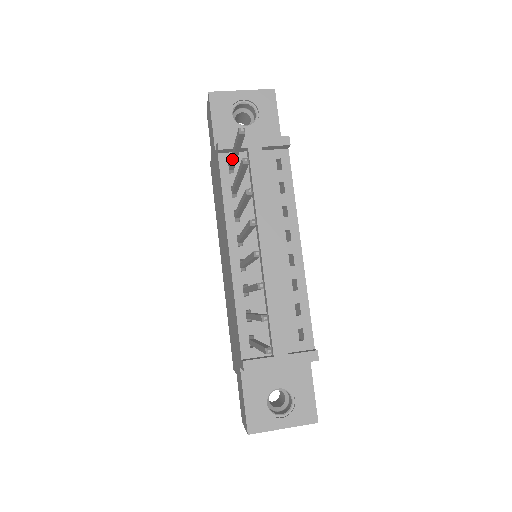
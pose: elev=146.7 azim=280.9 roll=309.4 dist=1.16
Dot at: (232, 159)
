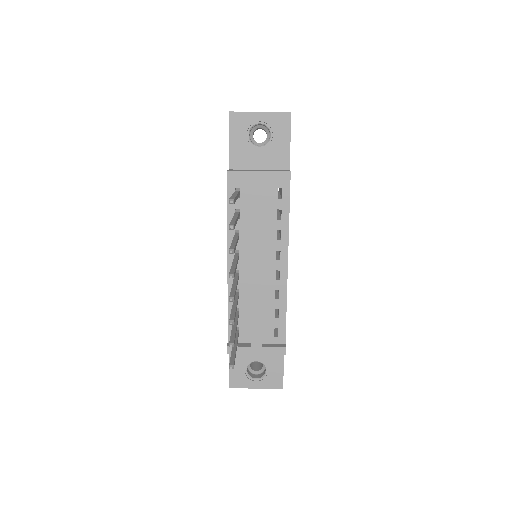
Dot at: occluded
